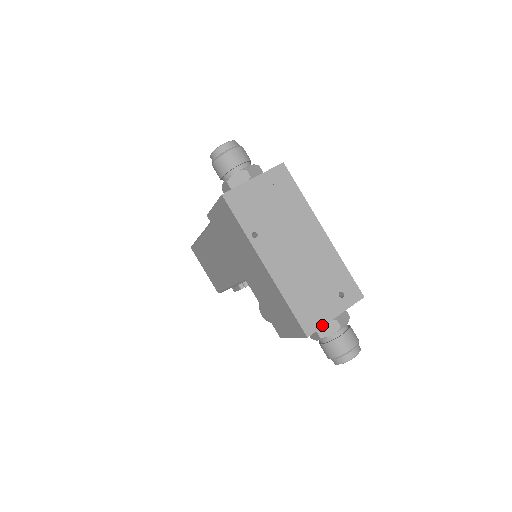
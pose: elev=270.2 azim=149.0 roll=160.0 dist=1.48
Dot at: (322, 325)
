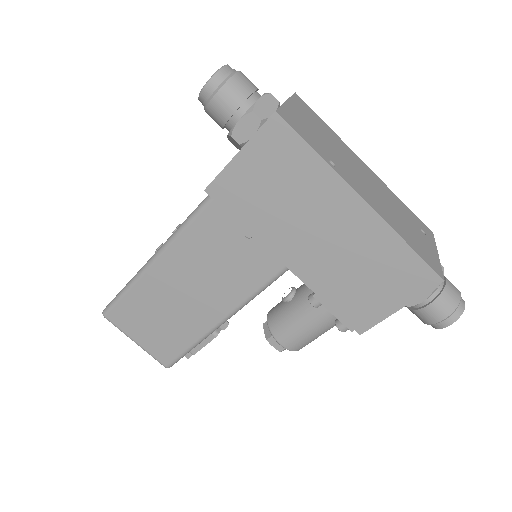
Dot at: (440, 265)
